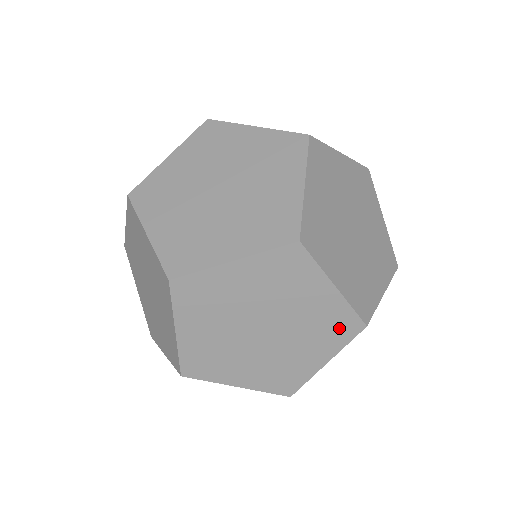
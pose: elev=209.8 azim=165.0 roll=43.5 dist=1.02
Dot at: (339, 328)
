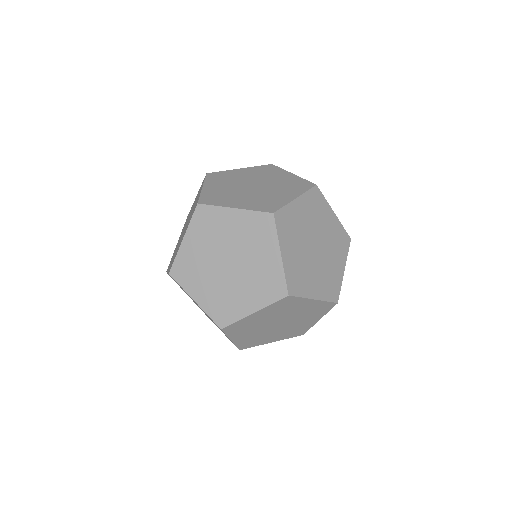
Dot at: occluded
